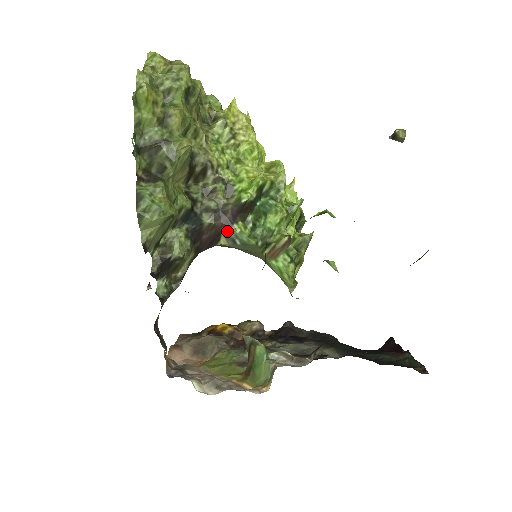
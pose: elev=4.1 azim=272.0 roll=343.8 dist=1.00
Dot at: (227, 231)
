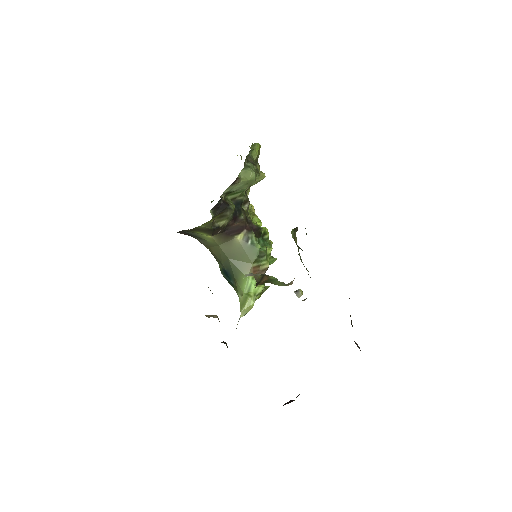
Dot at: (248, 231)
